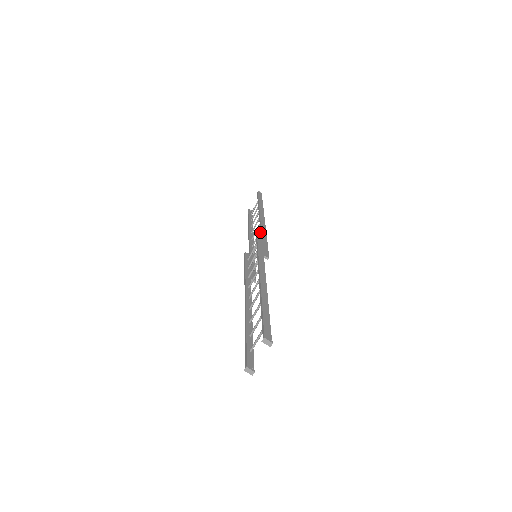
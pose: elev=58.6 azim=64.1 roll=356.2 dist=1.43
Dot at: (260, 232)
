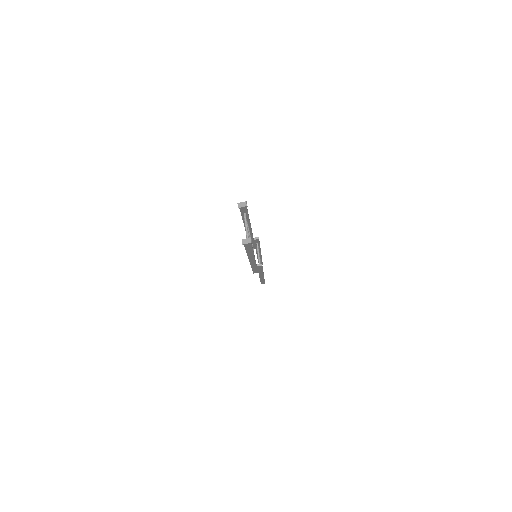
Dot at: occluded
